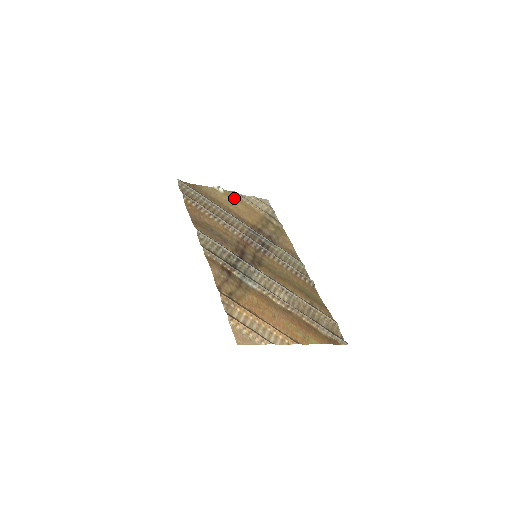
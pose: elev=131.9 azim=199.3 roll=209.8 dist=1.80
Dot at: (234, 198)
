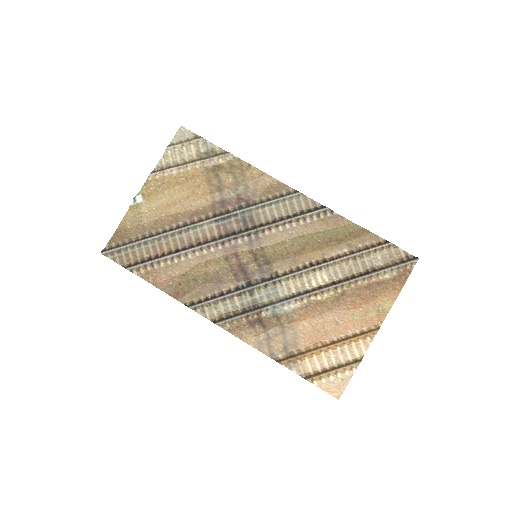
Dot at: (159, 190)
